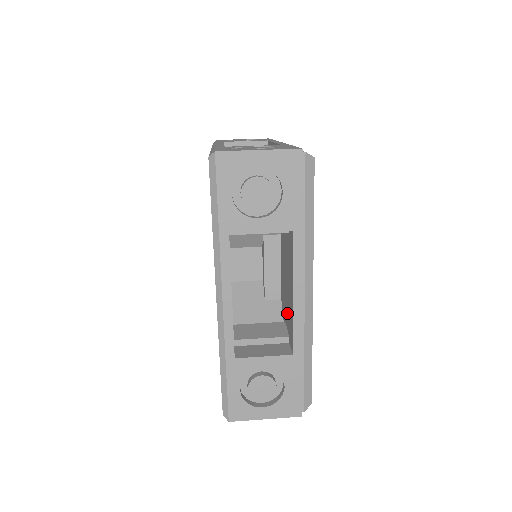
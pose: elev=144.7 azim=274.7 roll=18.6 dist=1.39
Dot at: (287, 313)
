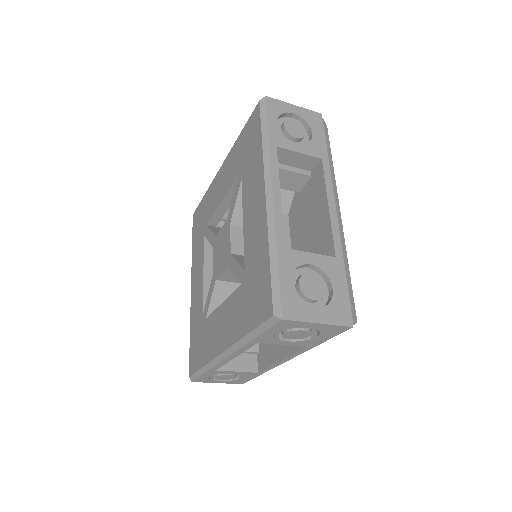
Dot at: (314, 248)
